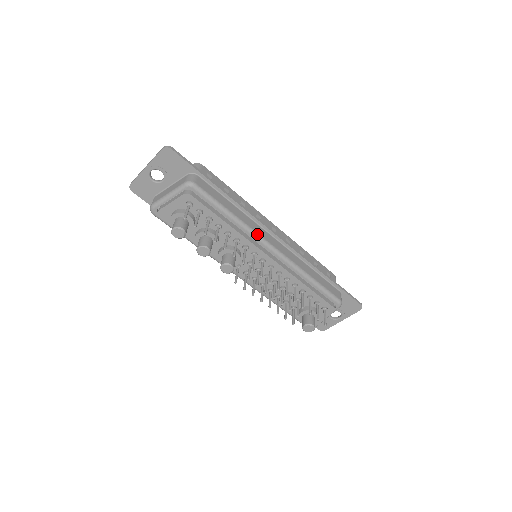
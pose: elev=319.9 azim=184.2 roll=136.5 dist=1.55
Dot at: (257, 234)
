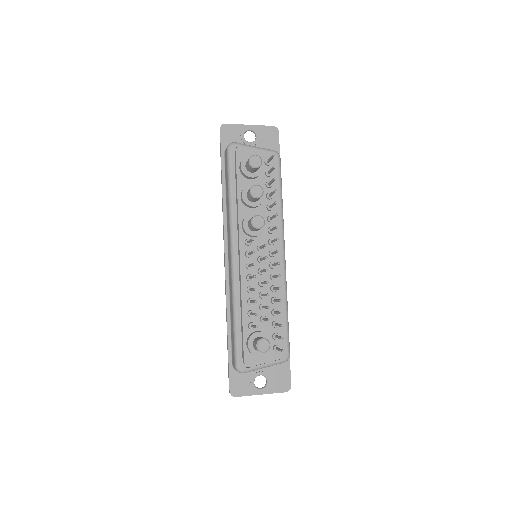
Dot at: occluded
